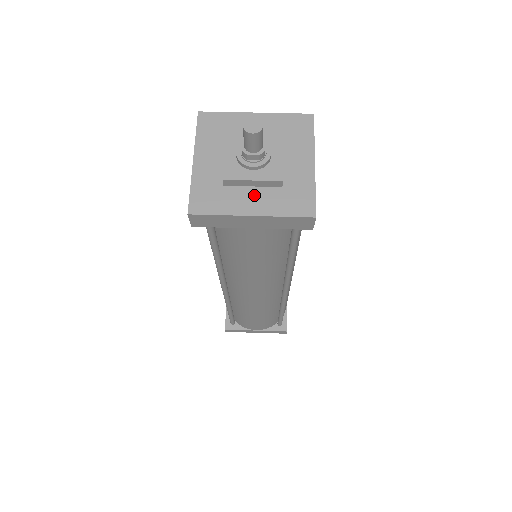
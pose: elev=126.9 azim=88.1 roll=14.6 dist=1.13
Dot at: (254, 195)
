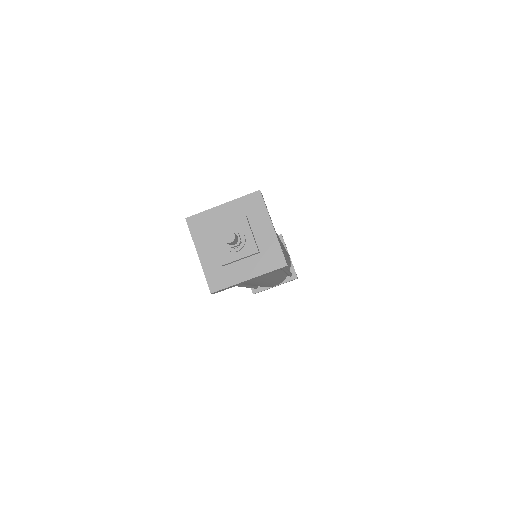
Dot at: (245, 265)
